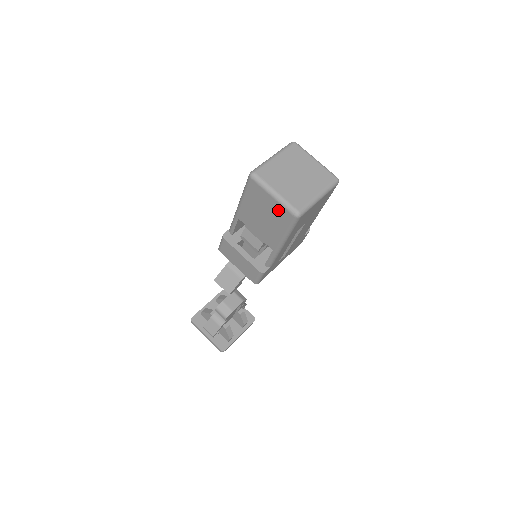
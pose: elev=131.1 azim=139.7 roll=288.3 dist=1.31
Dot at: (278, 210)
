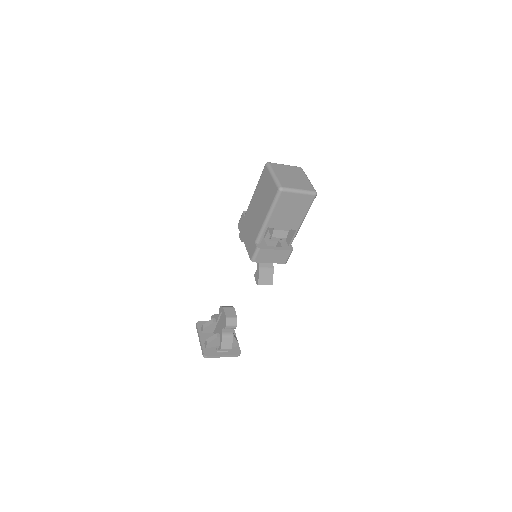
Dot at: (303, 199)
